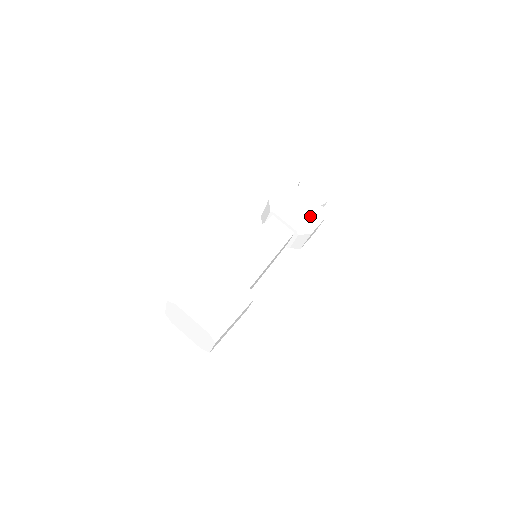
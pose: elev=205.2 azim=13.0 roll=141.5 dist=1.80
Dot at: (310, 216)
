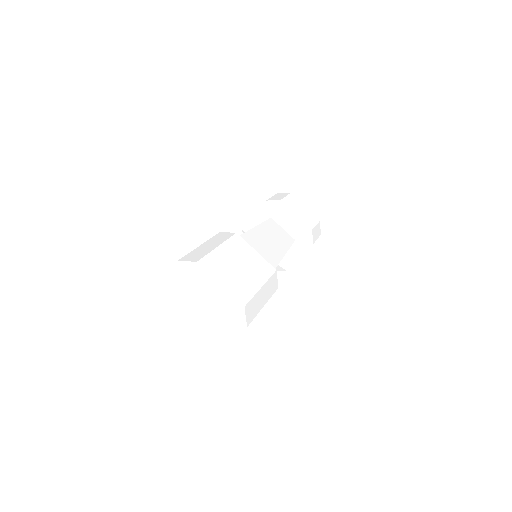
Dot at: (312, 224)
